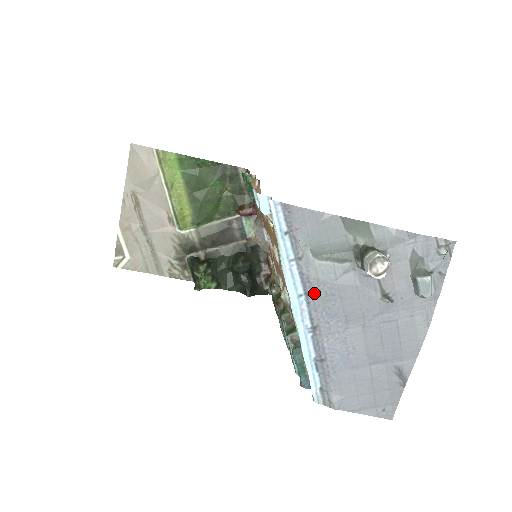
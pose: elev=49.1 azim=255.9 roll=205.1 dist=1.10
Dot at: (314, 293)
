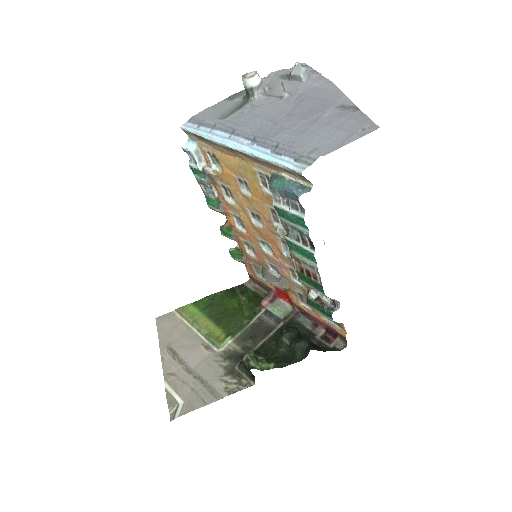
Dot at: (237, 128)
